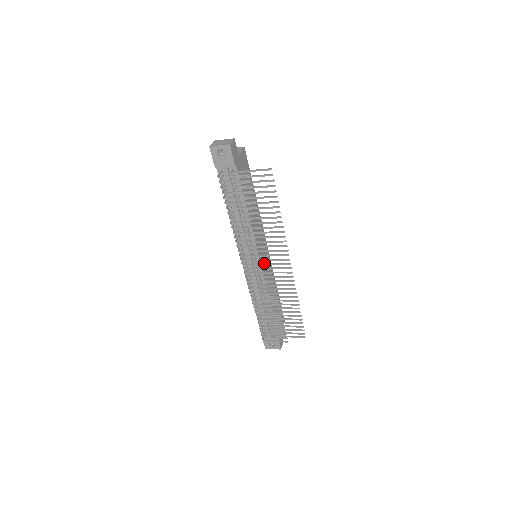
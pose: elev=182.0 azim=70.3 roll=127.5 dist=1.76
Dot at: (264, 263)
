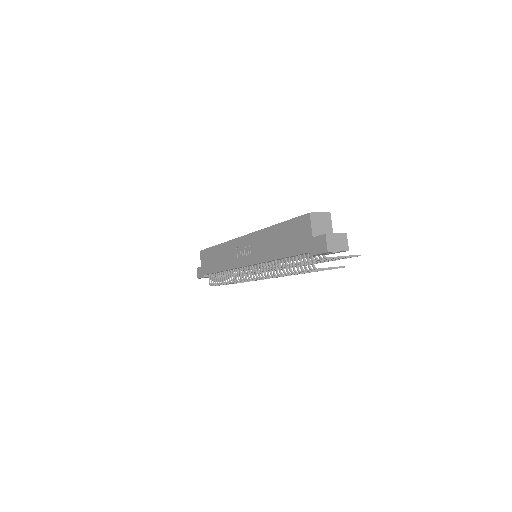
Dot at: occluded
